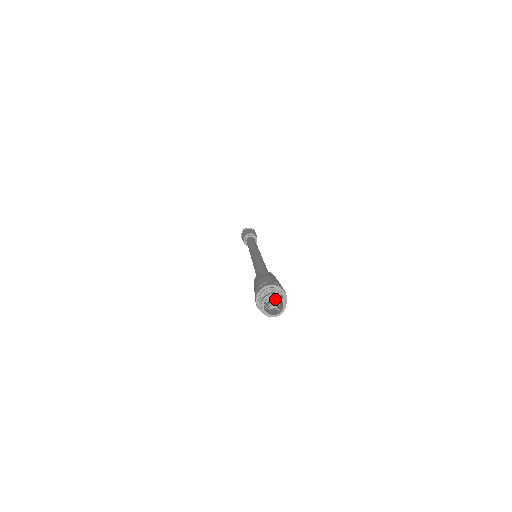
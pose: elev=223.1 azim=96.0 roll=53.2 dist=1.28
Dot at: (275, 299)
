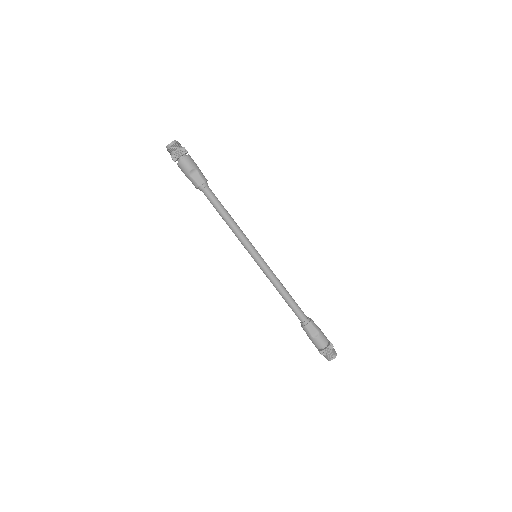
Dot at: occluded
